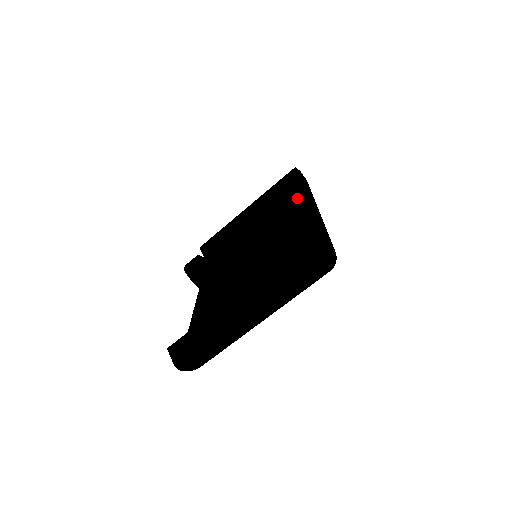
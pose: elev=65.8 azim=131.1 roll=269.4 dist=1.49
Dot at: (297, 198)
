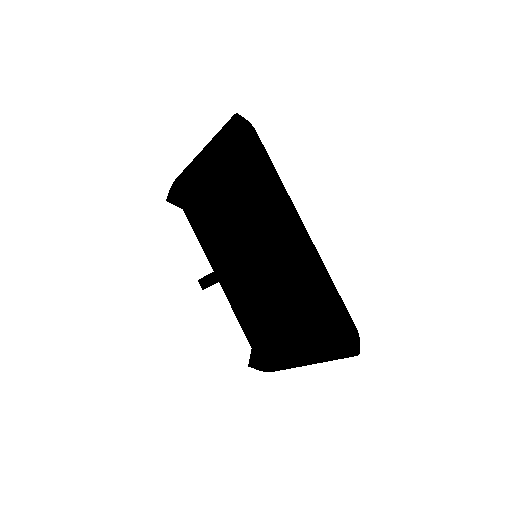
Dot at: (259, 175)
